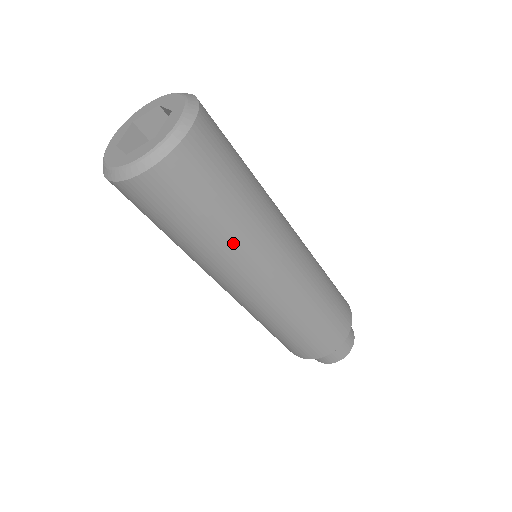
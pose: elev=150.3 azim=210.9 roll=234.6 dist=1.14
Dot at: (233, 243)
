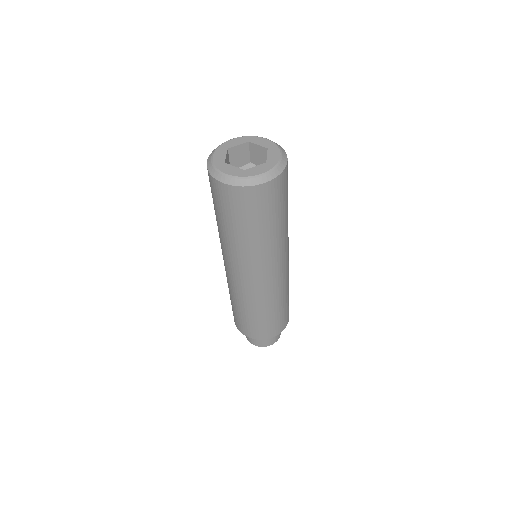
Dot at: (240, 246)
